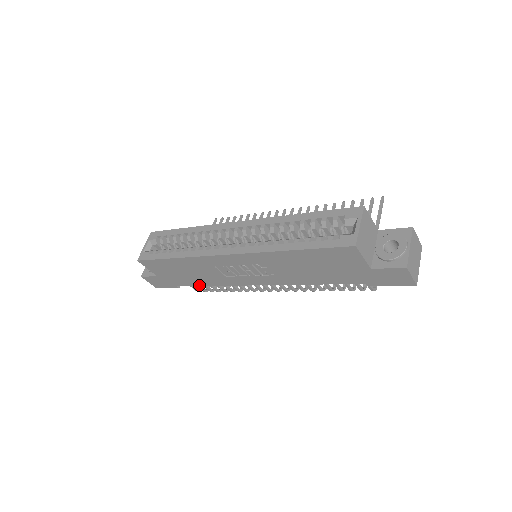
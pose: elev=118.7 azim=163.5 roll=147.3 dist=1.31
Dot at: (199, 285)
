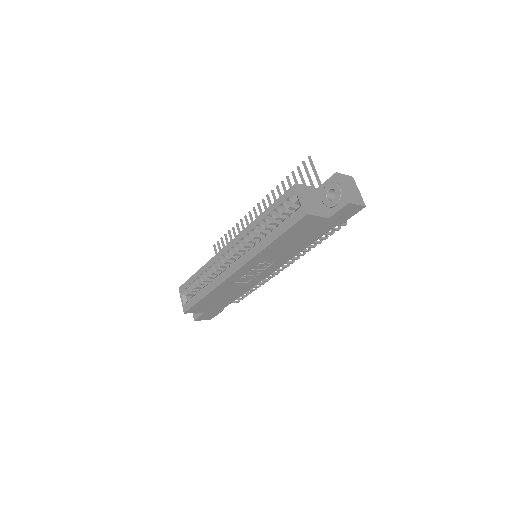
Dot at: (235, 299)
